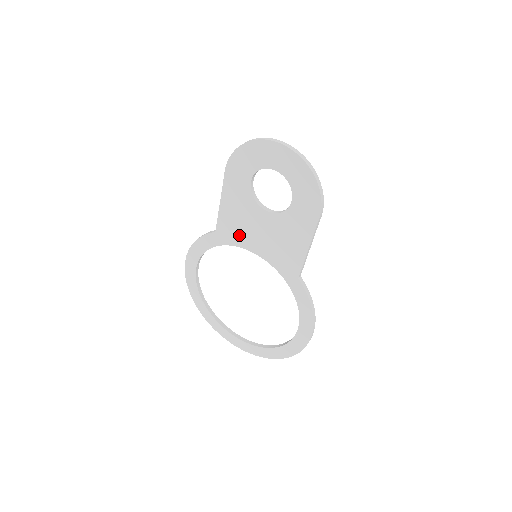
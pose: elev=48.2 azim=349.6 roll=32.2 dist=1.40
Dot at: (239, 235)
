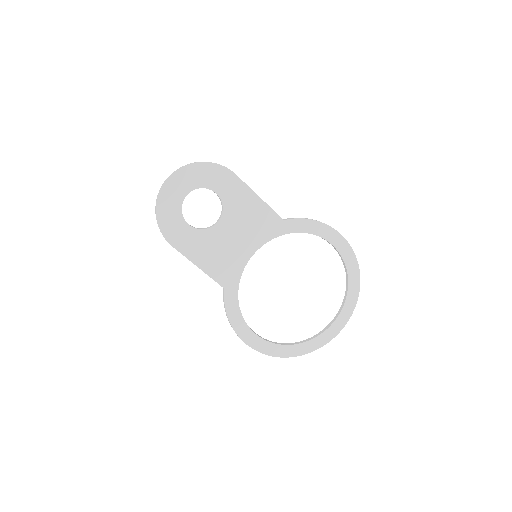
Dot at: (233, 263)
